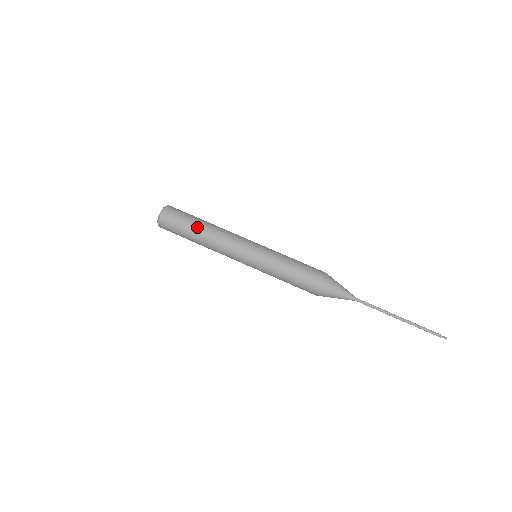
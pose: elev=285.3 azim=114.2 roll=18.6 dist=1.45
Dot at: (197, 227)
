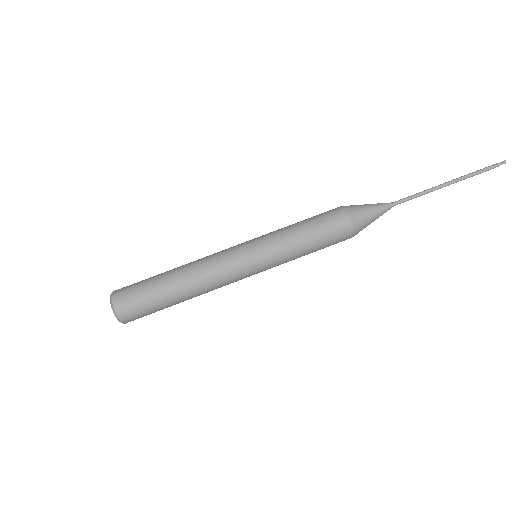
Dot at: (169, 289)
